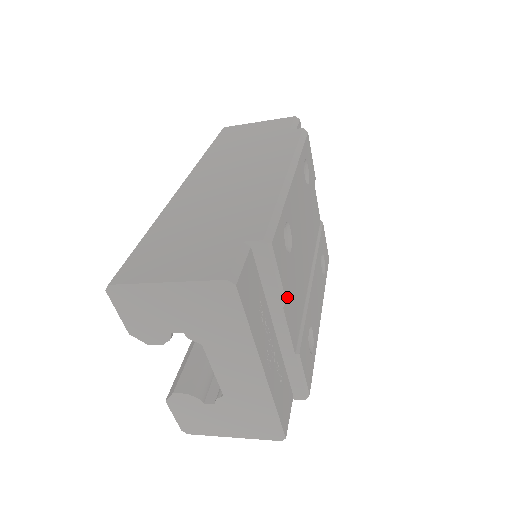
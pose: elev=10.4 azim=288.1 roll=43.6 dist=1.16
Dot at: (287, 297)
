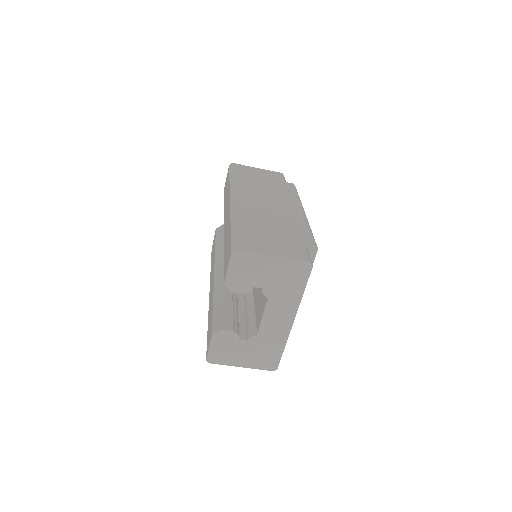
Dot at: occluded
